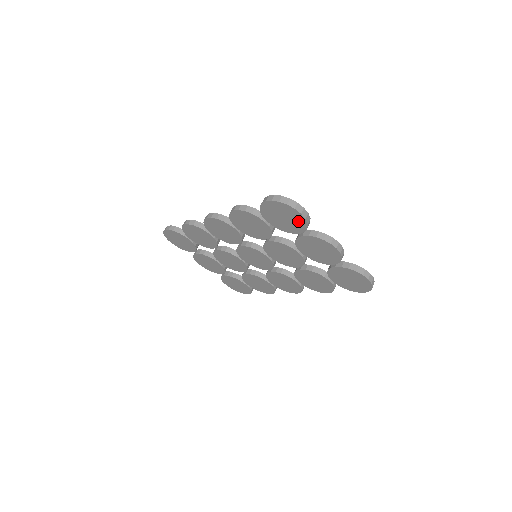
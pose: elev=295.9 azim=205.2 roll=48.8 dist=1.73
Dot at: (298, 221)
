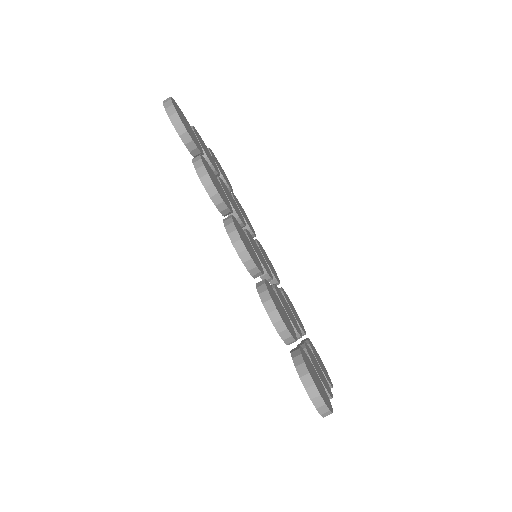
Dot at: occluded
